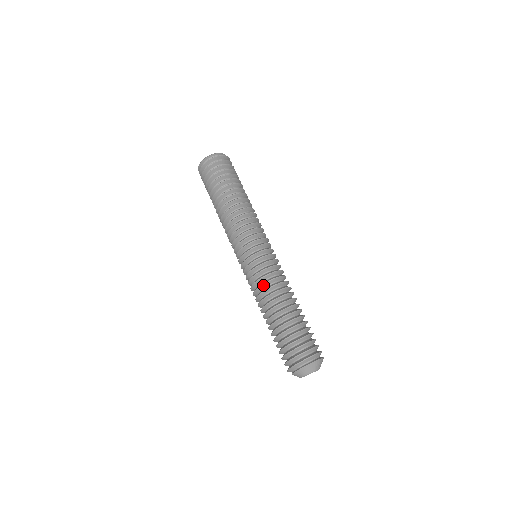
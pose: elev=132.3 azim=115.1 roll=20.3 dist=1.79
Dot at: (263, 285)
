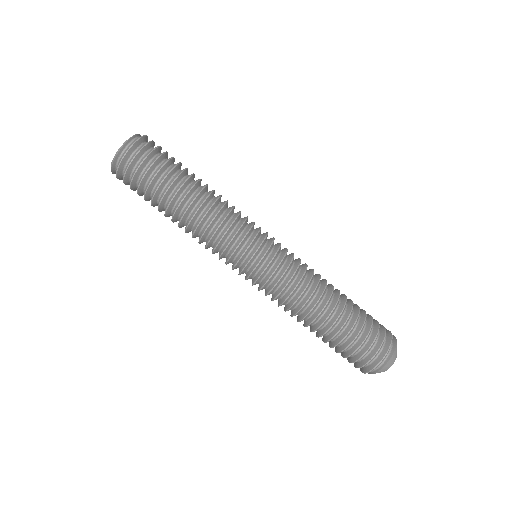
Dot at: (288, 298)
